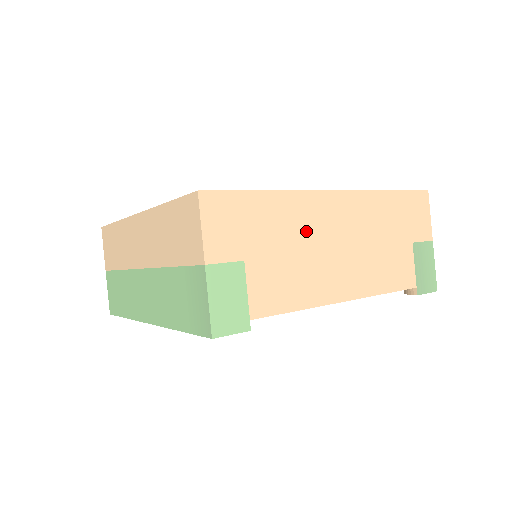
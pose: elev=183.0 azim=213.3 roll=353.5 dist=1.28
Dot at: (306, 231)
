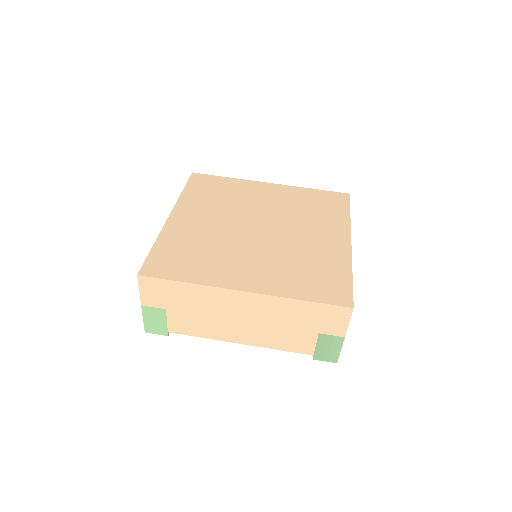
Dot at: (214, 306)
